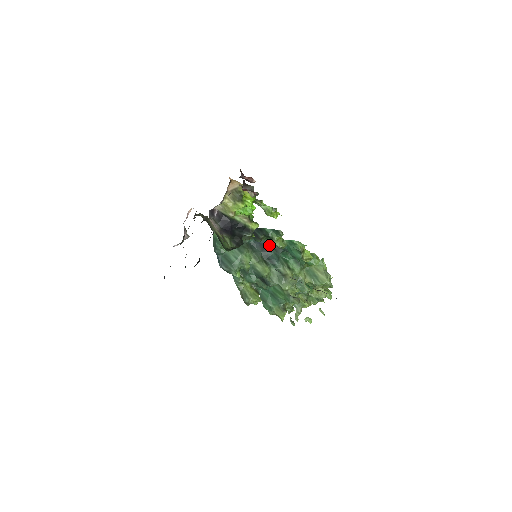
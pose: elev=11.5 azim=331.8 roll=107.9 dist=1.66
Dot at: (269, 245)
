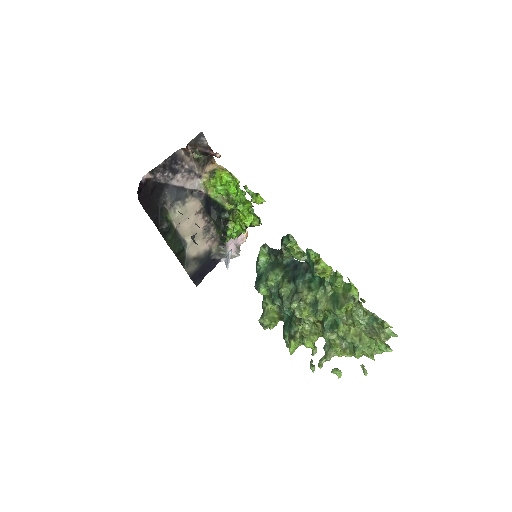
Dot at: (302, 265)
